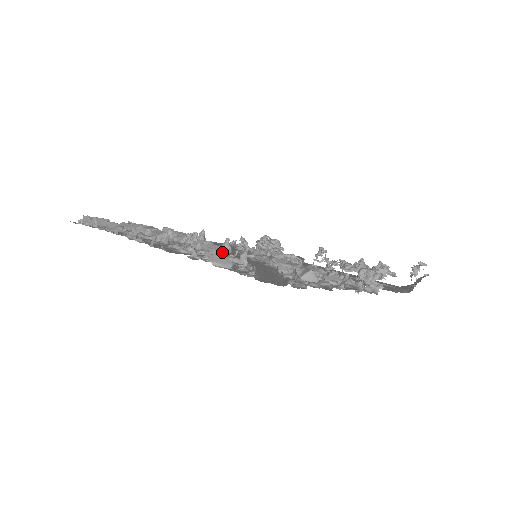
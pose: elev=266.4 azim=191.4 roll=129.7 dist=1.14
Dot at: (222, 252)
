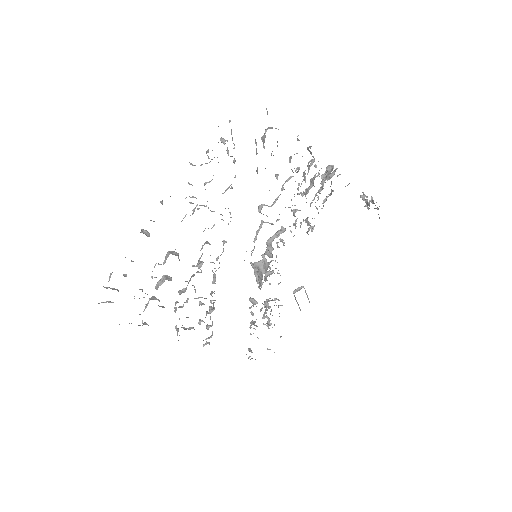
Dot at: (208, 151)
